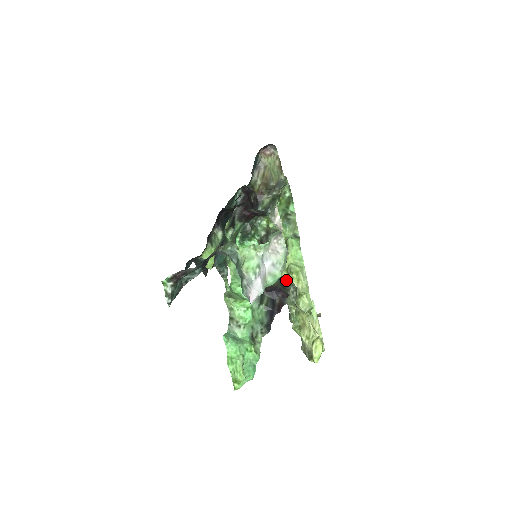
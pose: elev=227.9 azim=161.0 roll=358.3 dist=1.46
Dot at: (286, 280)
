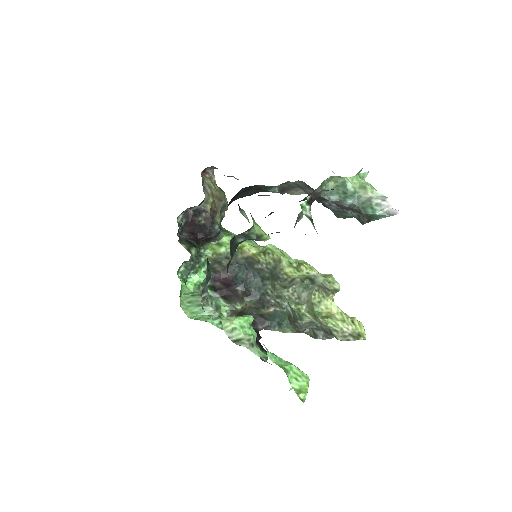
Dot at: (295, 274)
